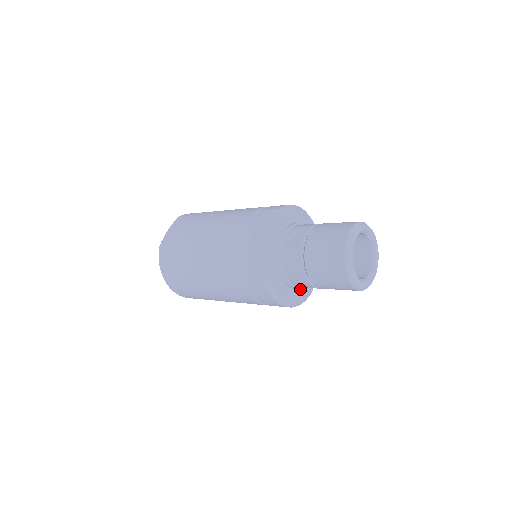
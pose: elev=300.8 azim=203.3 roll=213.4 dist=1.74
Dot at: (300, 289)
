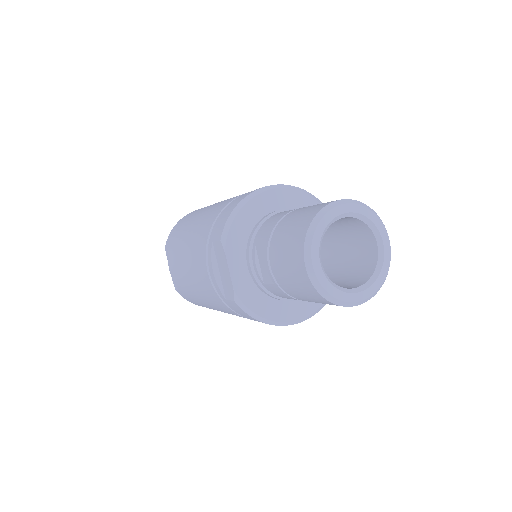
Dot at: occluded
